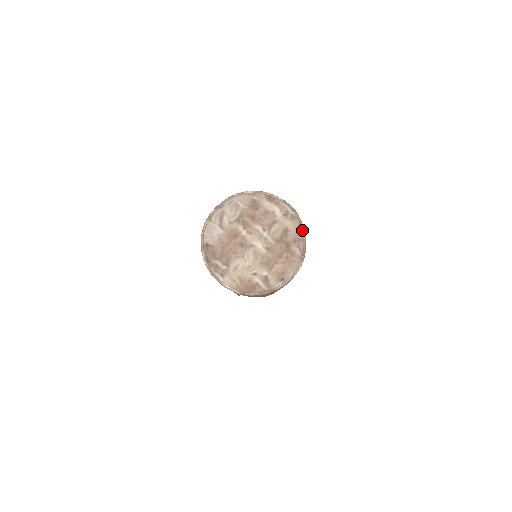
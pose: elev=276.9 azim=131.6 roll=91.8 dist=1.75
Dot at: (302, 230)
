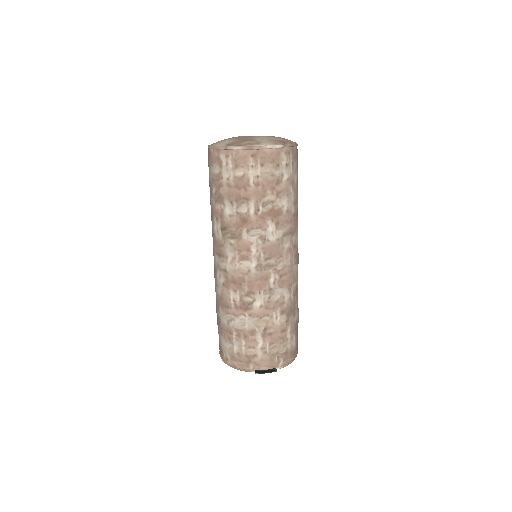
Dot at: occluded
